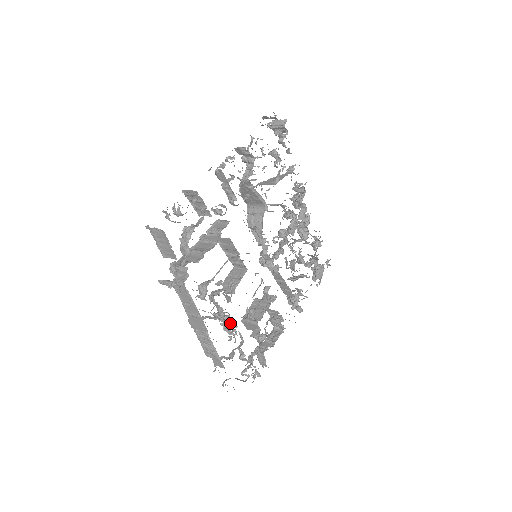
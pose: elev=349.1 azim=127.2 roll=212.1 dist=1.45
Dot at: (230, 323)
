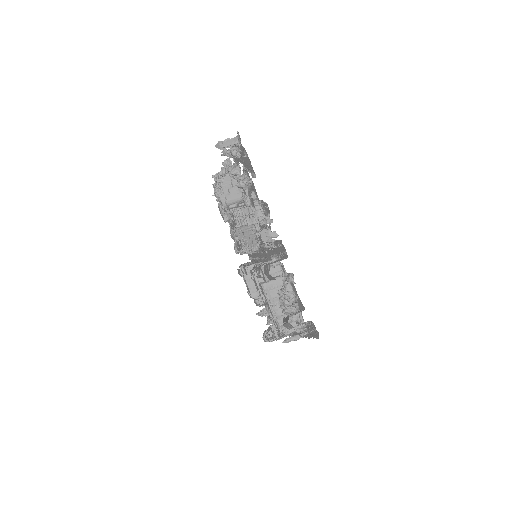
Dot at: occluded
